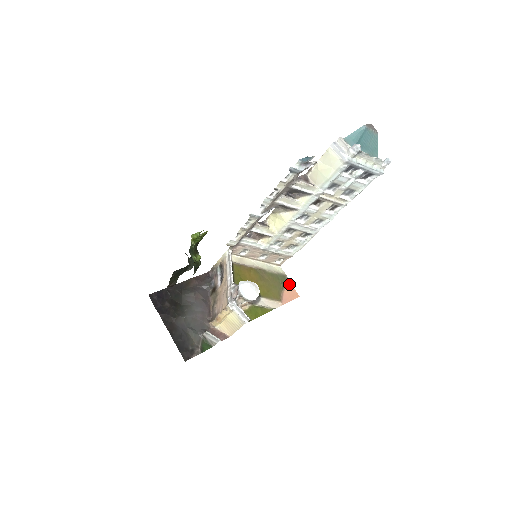
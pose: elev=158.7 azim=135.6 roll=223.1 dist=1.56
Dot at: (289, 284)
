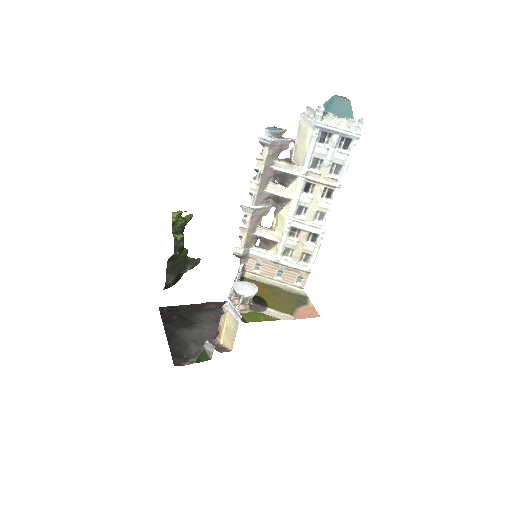
Dot at: (310, 305)
